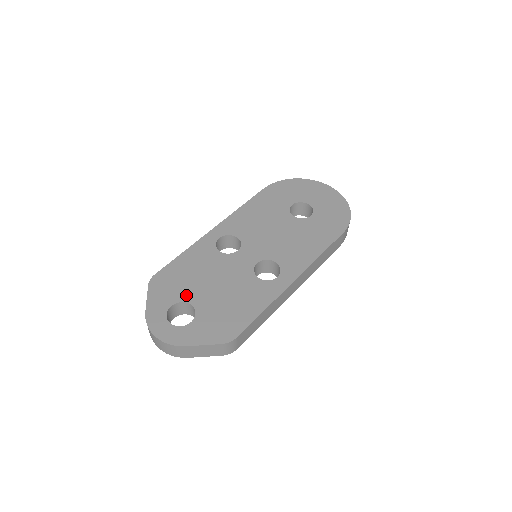
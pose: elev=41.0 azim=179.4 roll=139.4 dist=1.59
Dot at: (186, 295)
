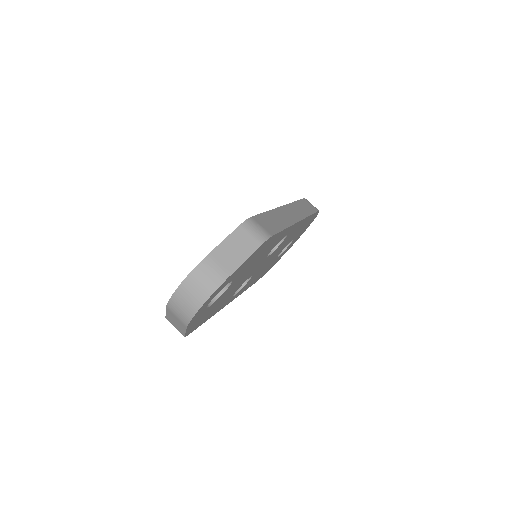
Dot at: occluded
